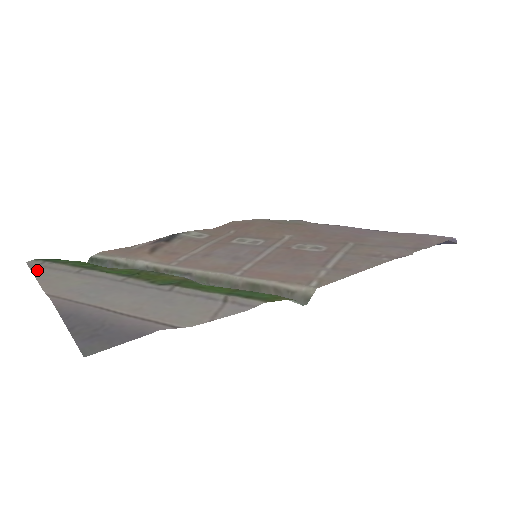
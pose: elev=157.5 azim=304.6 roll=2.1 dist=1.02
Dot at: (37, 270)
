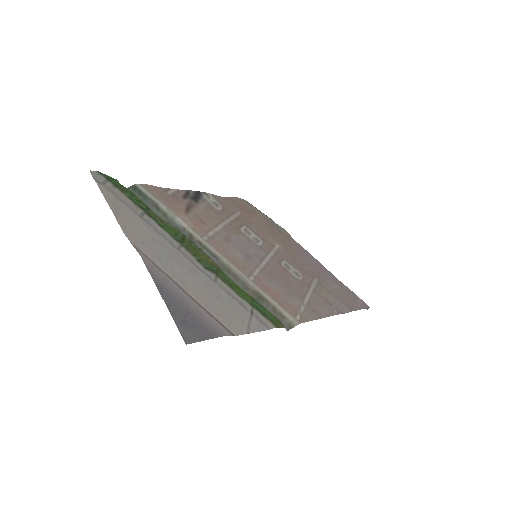
Dot at: (106, 193)
